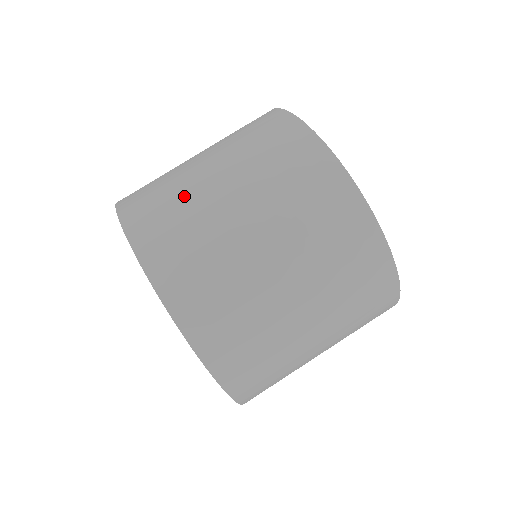
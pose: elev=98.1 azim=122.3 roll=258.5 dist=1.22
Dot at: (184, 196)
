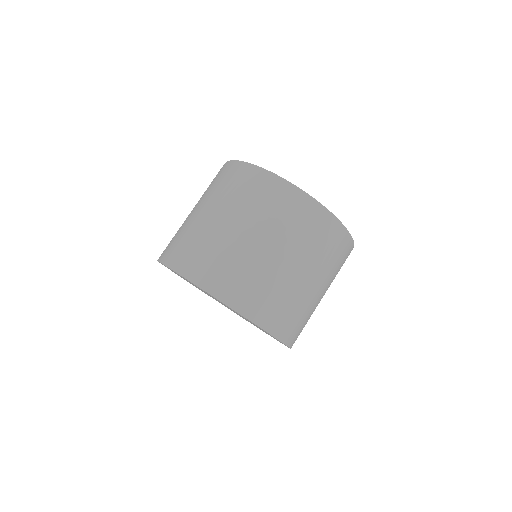
Dot at: (262, 274)
